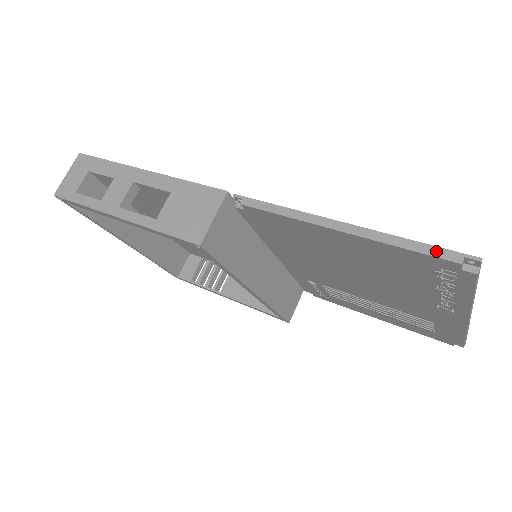
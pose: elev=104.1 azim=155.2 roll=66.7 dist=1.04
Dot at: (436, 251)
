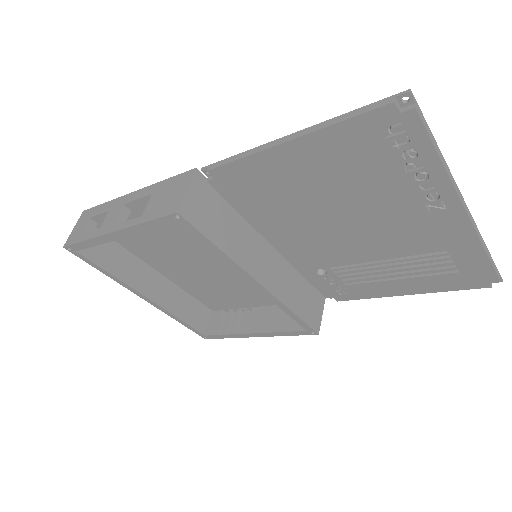
Dot at: (370, 107)
